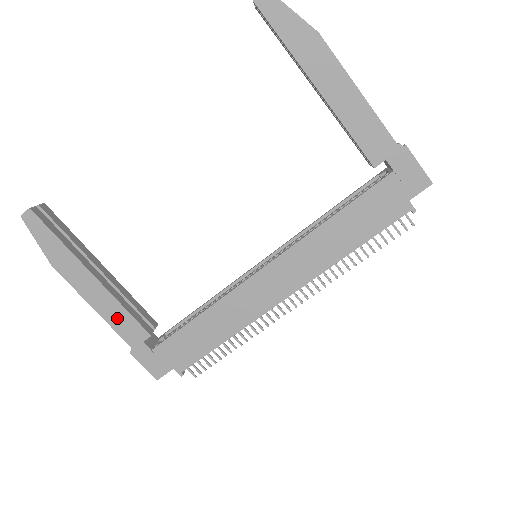
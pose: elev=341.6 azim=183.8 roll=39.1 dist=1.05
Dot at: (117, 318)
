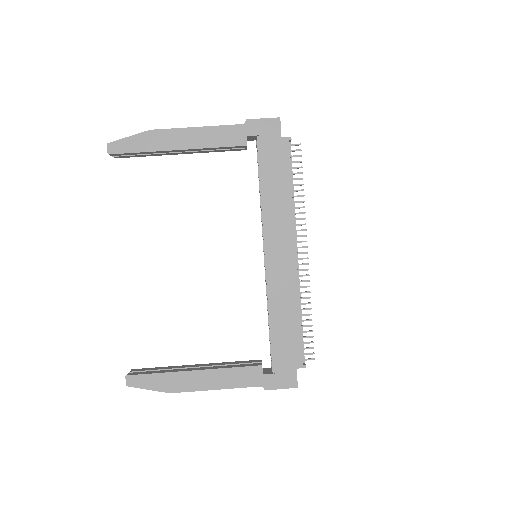
Dot at: (234, 379)
